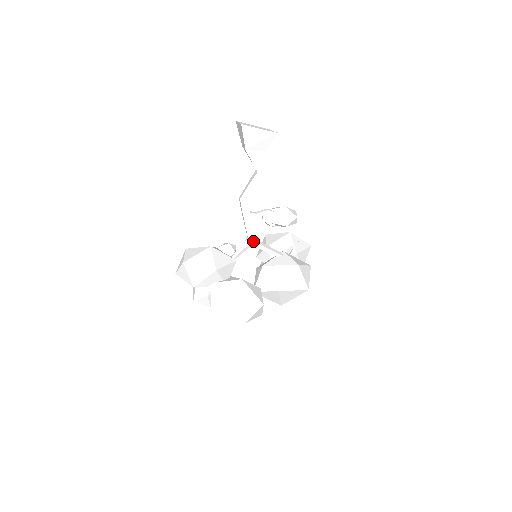
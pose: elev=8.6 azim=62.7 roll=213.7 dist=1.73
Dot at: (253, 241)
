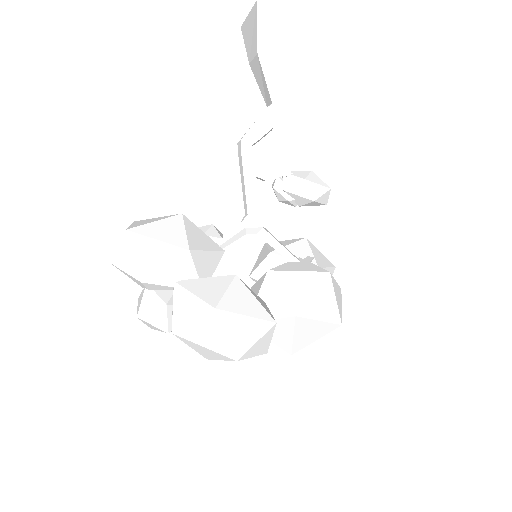
Dot at: (255, 221)
